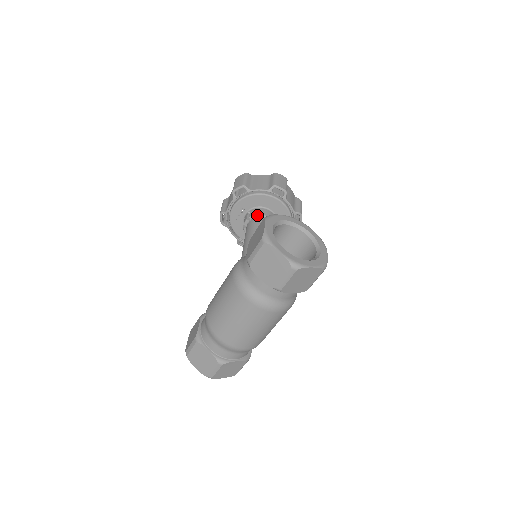
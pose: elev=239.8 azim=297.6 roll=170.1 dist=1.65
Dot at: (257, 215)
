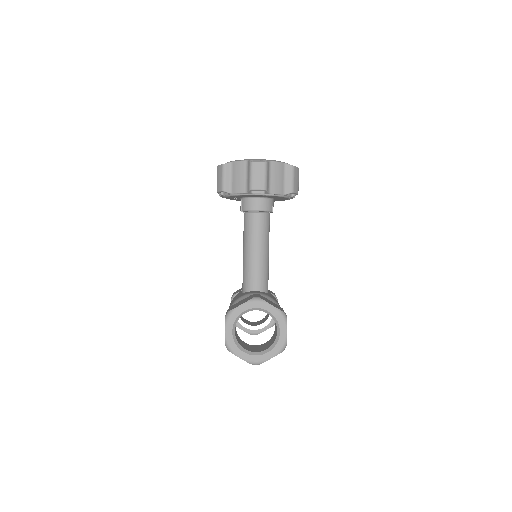
Dot at: (247, 211)
